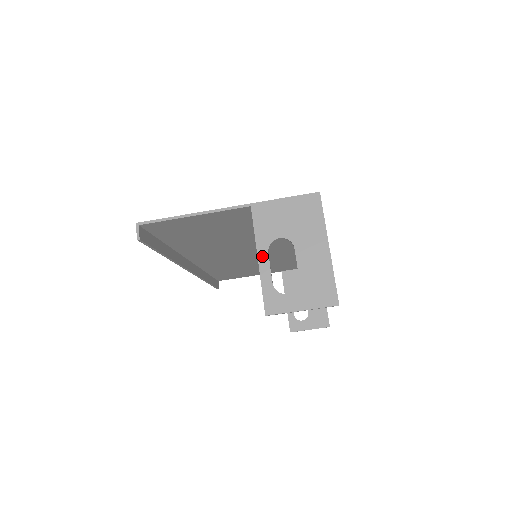
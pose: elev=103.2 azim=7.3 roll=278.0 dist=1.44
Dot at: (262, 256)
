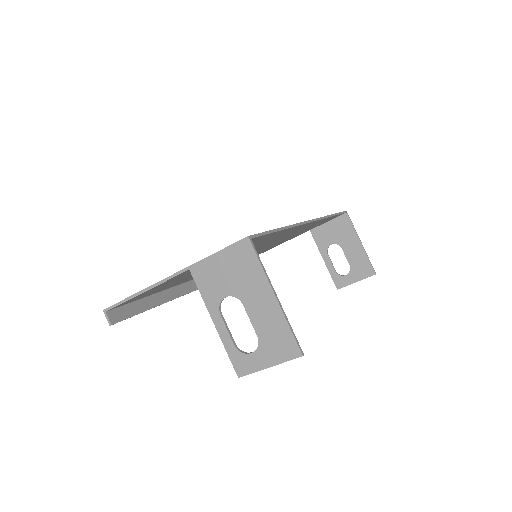
Dot at: (216, 319)
